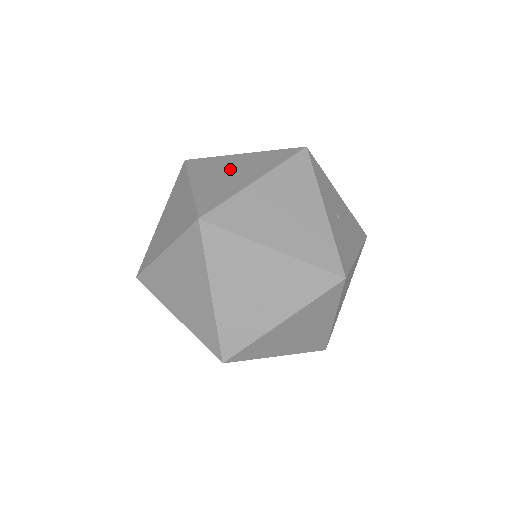
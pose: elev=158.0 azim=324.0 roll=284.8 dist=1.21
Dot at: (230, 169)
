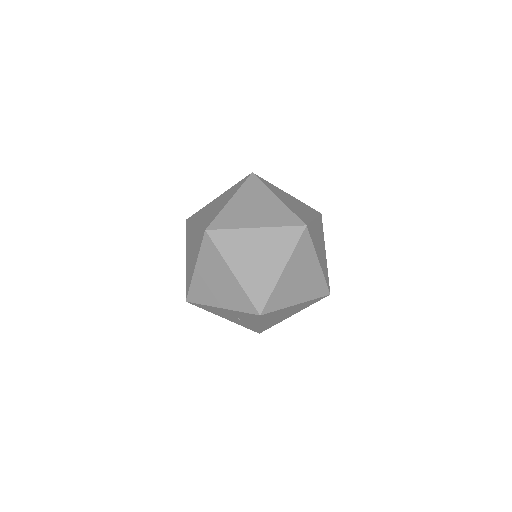
Dot at: occluded
